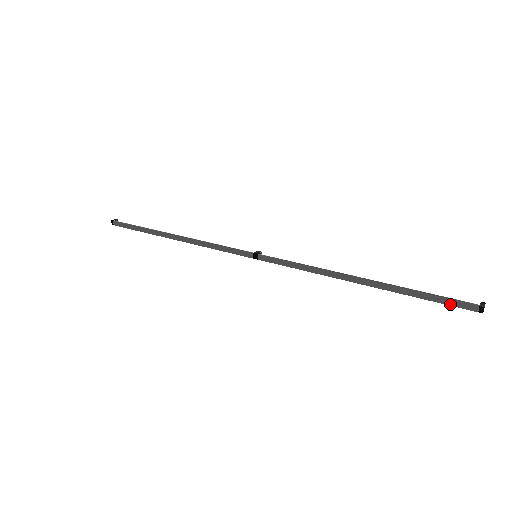
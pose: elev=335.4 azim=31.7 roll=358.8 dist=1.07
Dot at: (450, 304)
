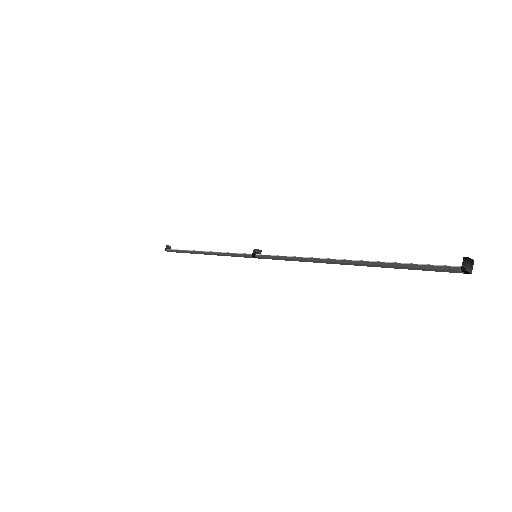
Dot at: occluded
